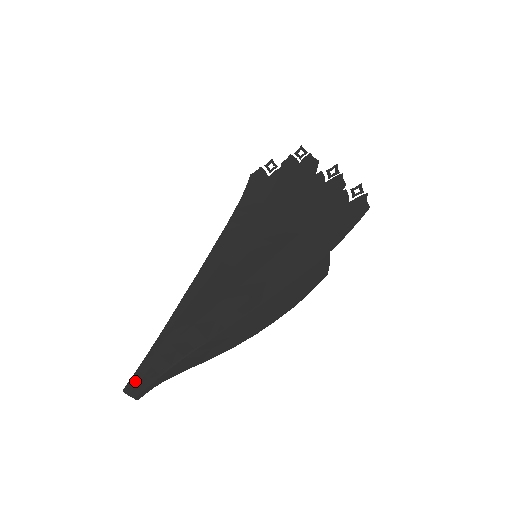
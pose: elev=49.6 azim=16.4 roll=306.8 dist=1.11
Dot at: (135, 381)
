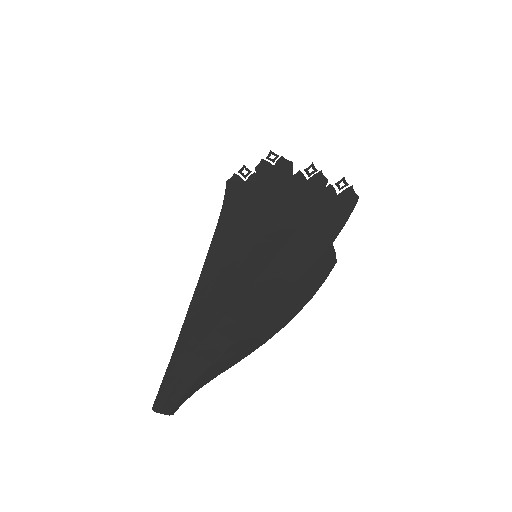
Dot at: (163, 397)
